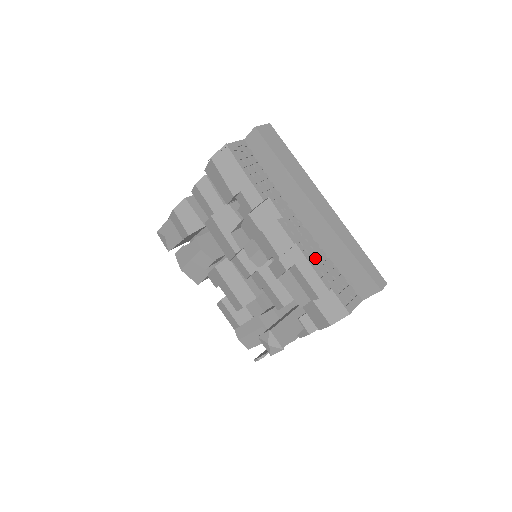
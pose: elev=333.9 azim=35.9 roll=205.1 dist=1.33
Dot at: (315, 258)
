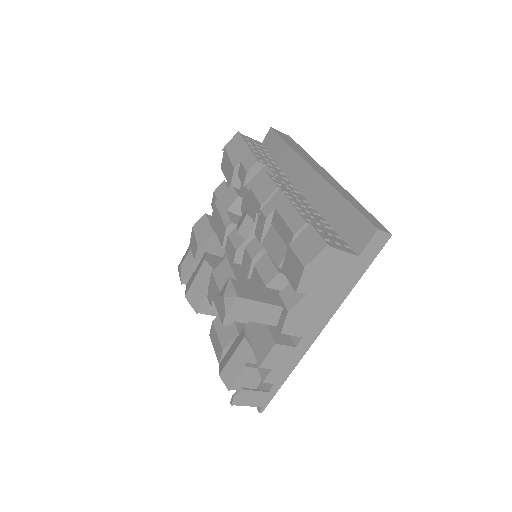
Dot at: (301, 206)
